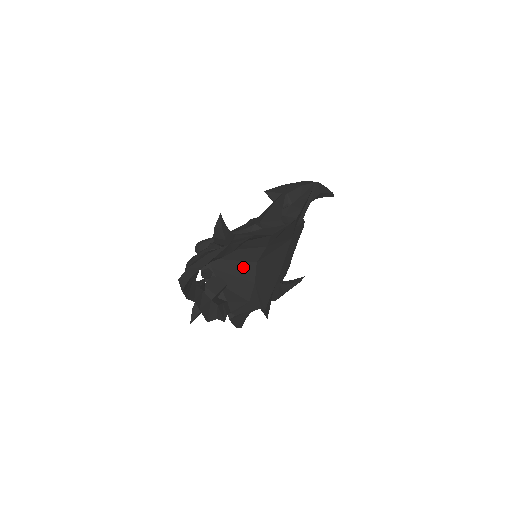
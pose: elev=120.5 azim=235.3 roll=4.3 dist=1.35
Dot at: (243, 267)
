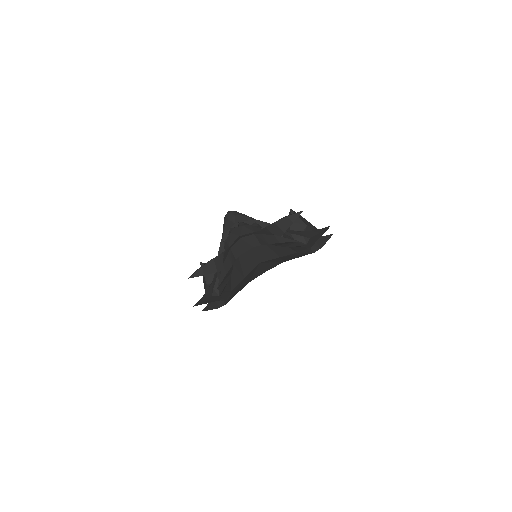
Dot at: (250, 259)
